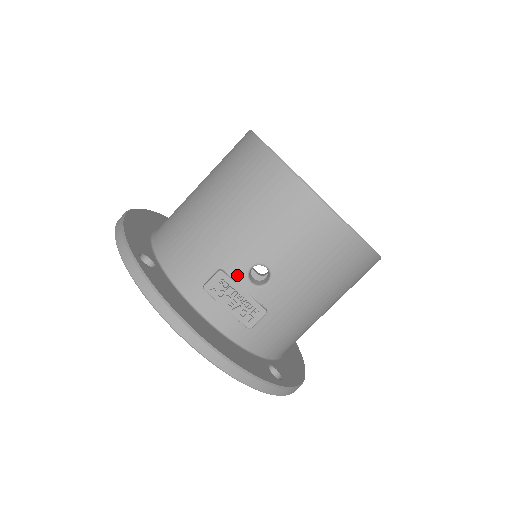
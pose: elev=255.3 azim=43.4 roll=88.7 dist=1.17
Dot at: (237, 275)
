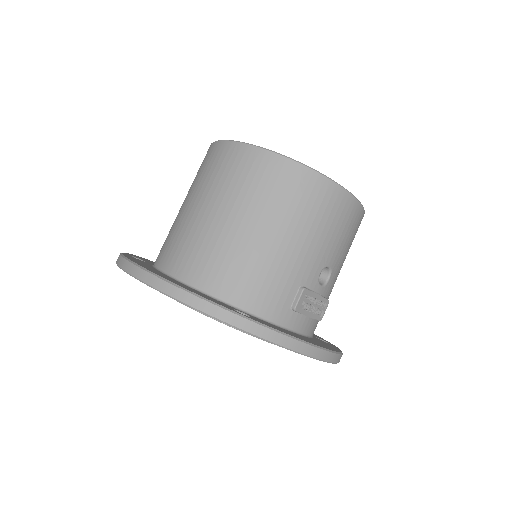
Dot at: (313, 285)
